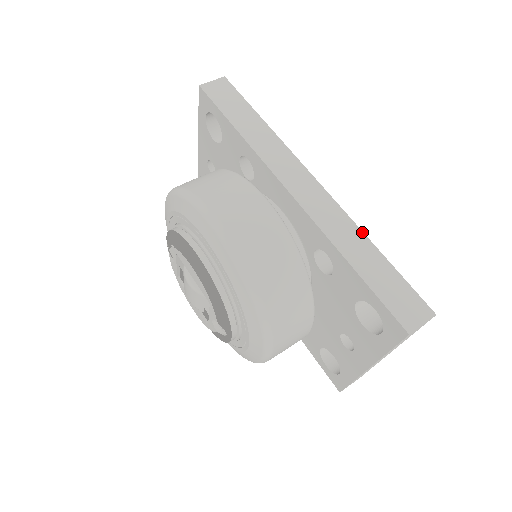
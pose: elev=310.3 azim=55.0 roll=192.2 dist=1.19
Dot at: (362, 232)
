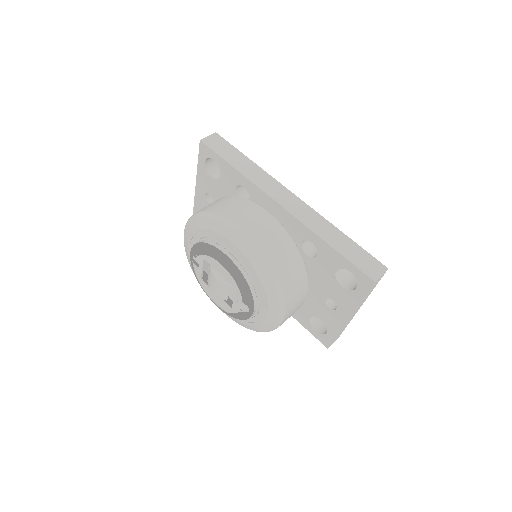
Dot at: (332, 225)
